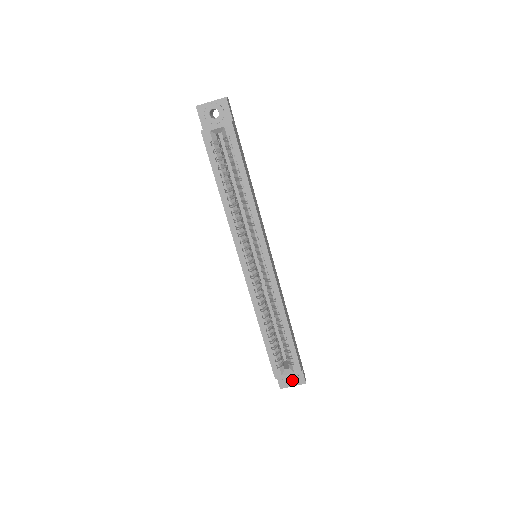
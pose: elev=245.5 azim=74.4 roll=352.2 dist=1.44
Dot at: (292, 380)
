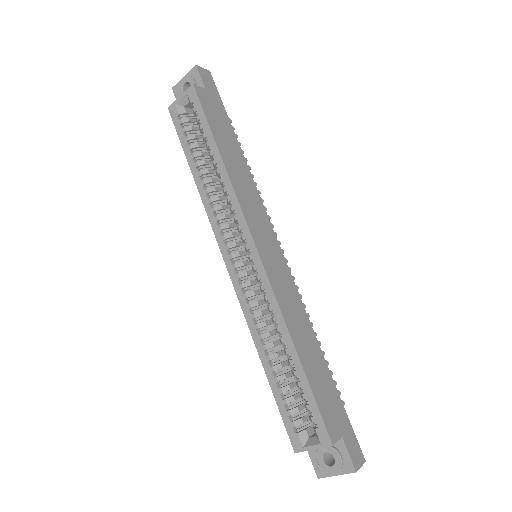
Dot at: (333, 463)
